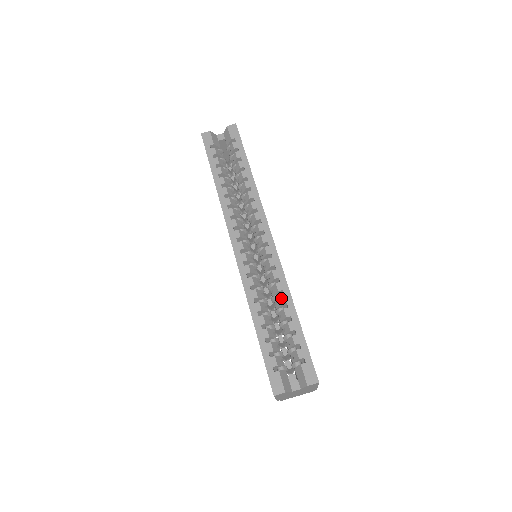
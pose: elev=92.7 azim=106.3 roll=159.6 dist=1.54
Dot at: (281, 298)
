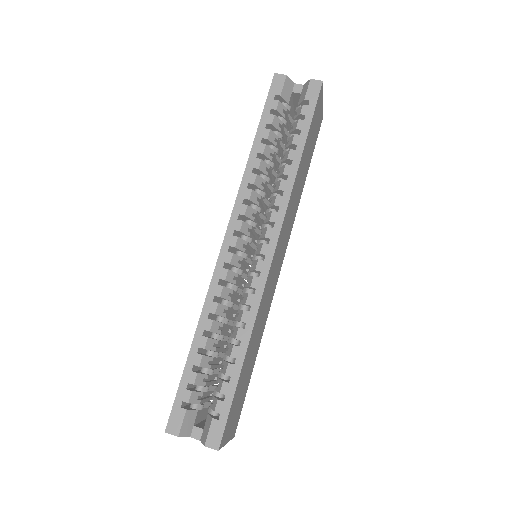
Dot at: (238, 331)
